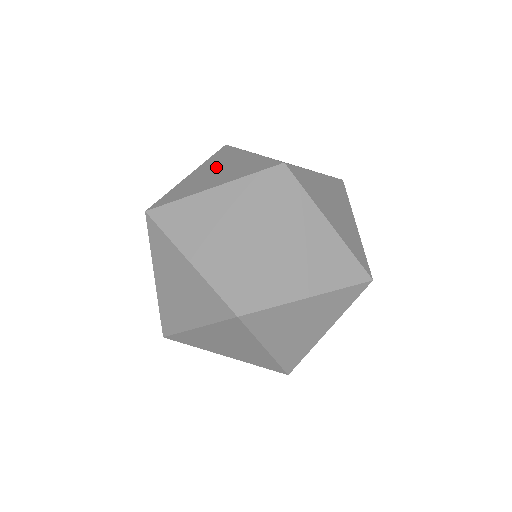
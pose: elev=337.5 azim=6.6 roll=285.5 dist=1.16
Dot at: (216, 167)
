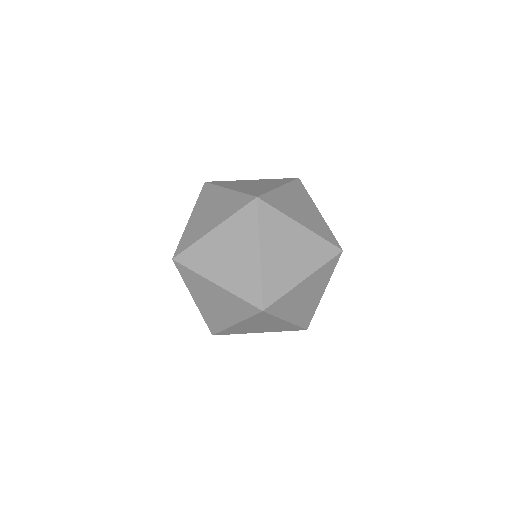
Dot at: (260, 183)
